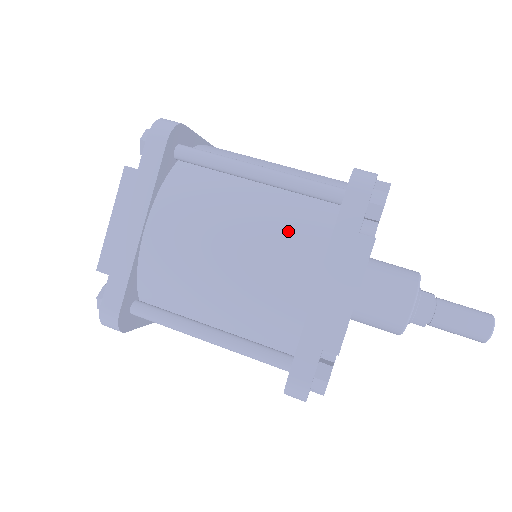
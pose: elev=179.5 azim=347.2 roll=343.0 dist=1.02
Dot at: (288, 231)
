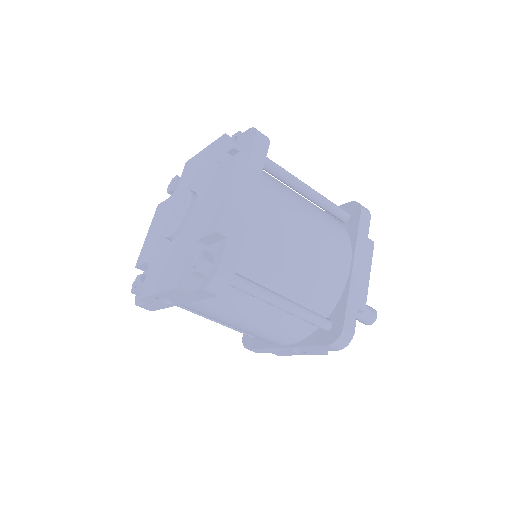
Dot at: (332, 230)
